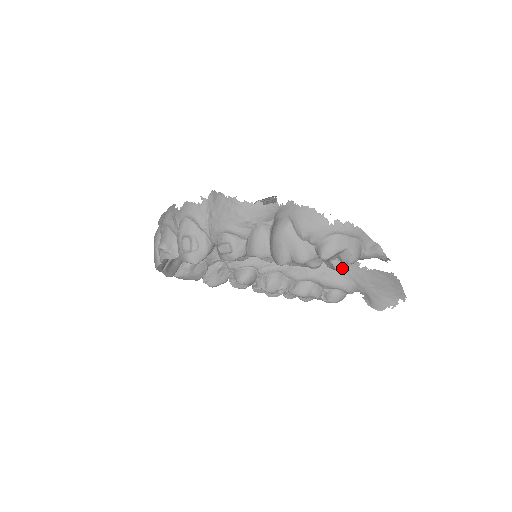
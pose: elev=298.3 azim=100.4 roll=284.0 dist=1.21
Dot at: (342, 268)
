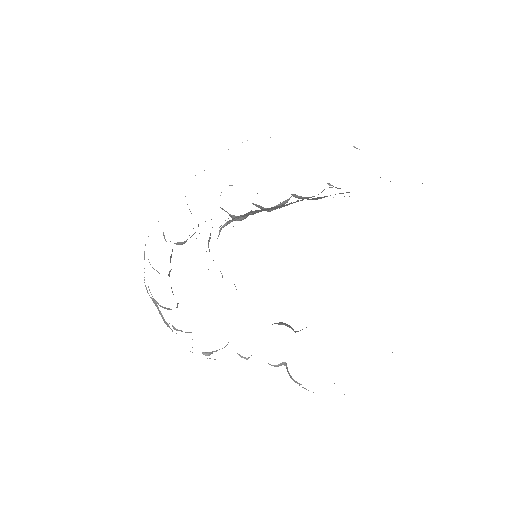
Dot at: occluded
